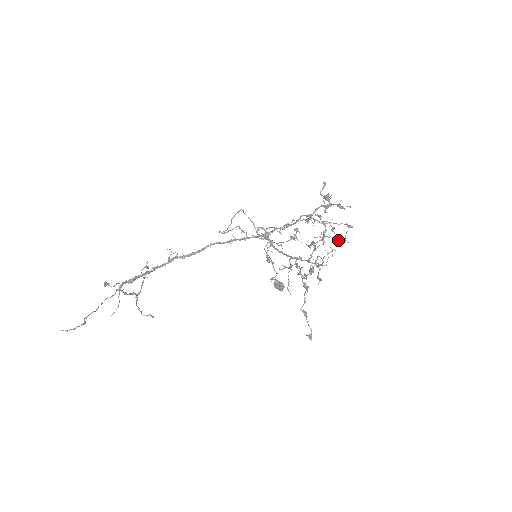
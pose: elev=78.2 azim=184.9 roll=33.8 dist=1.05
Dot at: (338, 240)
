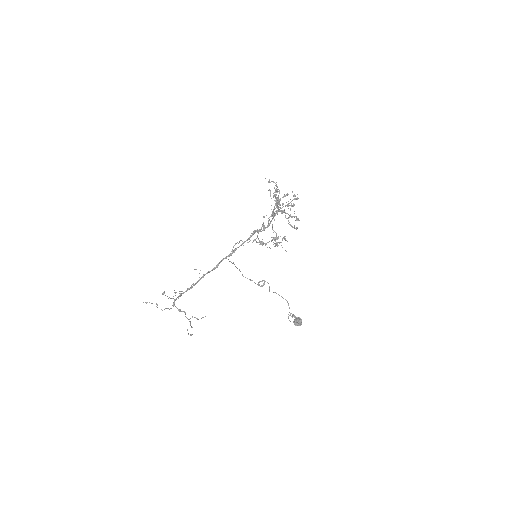
Dot at: (293, 204)
